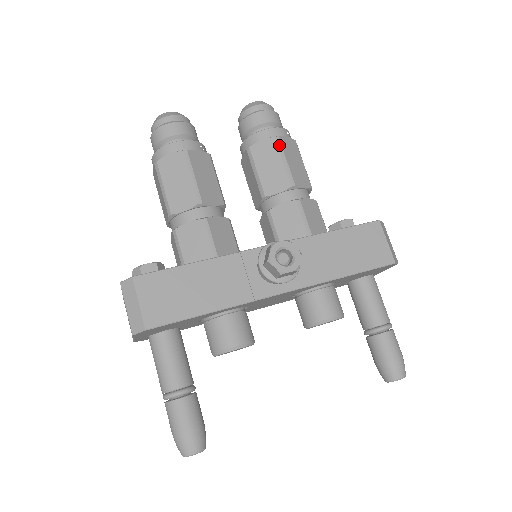
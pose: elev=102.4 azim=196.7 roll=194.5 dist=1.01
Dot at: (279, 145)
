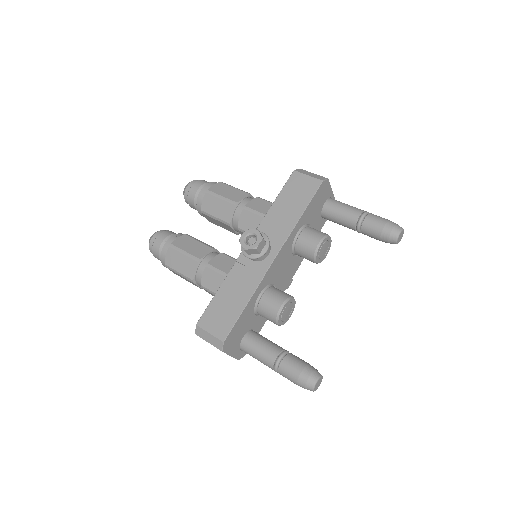
Dot at: (211, 193)
